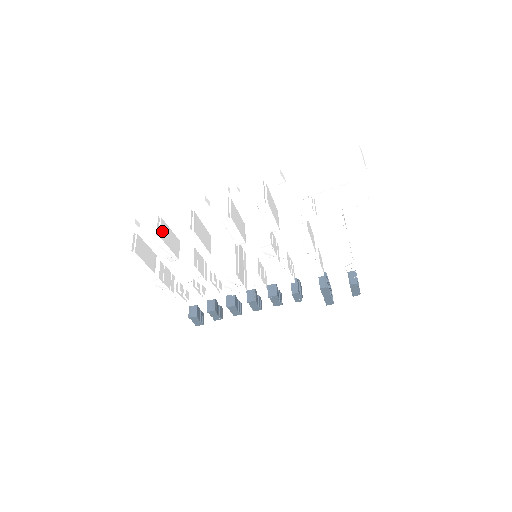
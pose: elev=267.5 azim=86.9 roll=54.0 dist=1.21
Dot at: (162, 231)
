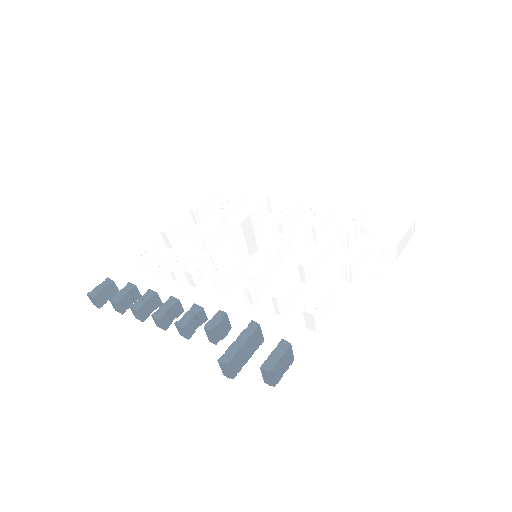
Dot at: (246, 198)
